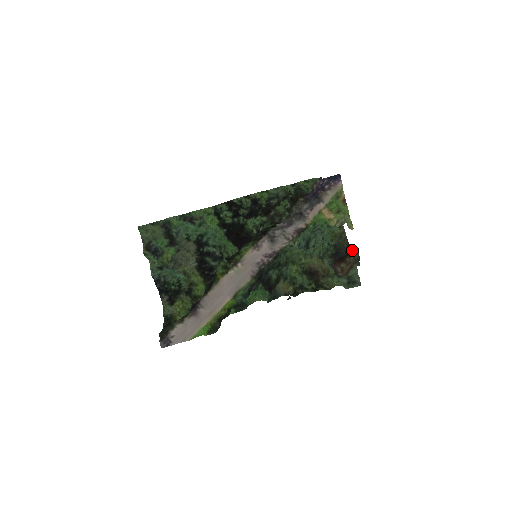
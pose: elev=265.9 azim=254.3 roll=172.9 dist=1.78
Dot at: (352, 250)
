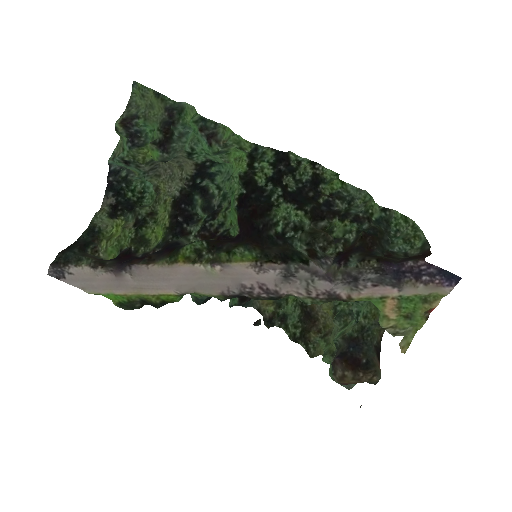
Dot at: (377, 362)
